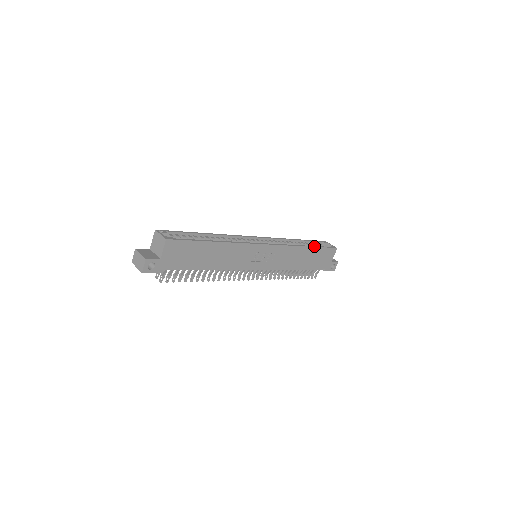
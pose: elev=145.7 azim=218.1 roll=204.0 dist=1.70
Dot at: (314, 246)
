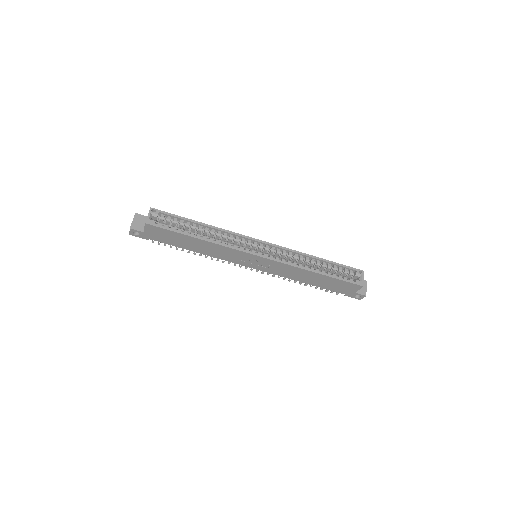
Dot at: (328, 275)
